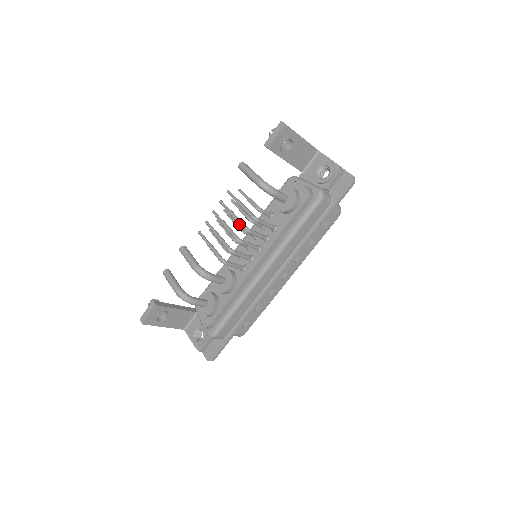
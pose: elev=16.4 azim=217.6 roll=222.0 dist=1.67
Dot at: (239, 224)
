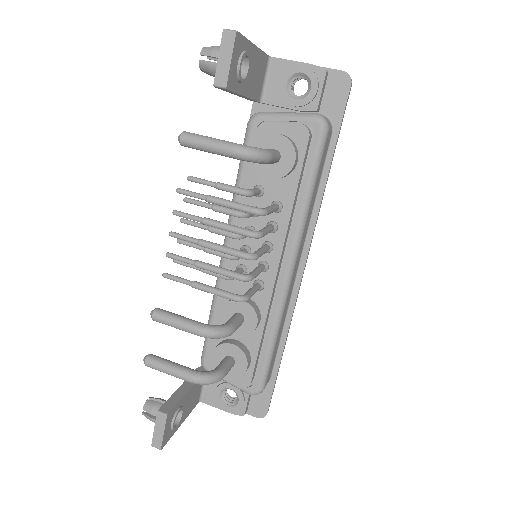
Dot at: (238, 233)
